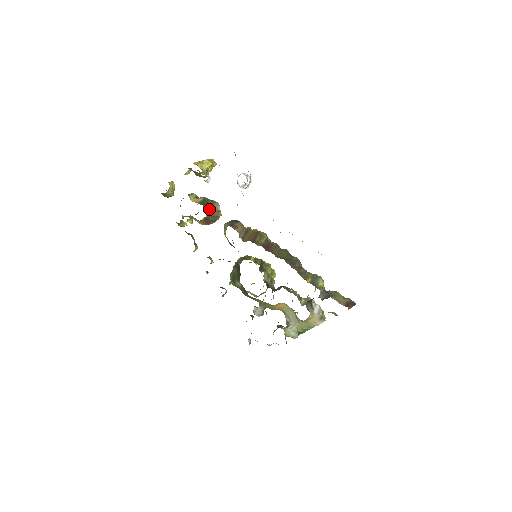
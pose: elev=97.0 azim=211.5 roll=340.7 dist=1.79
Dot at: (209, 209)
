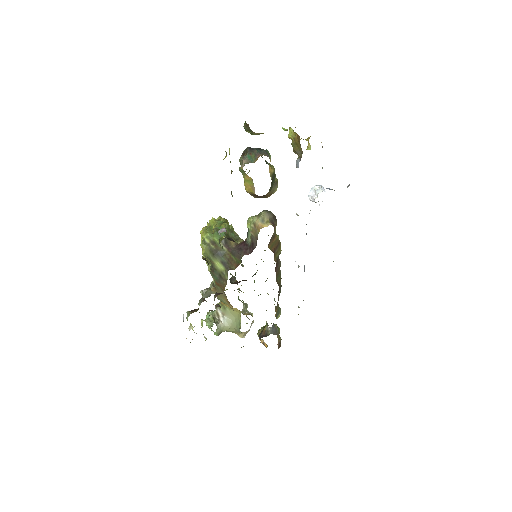
Dot at: (271, 189)
